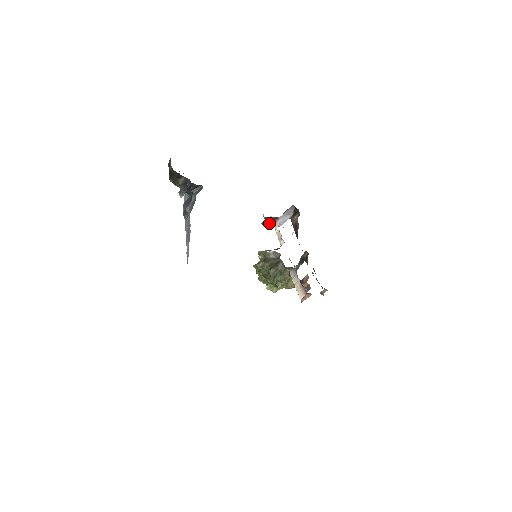
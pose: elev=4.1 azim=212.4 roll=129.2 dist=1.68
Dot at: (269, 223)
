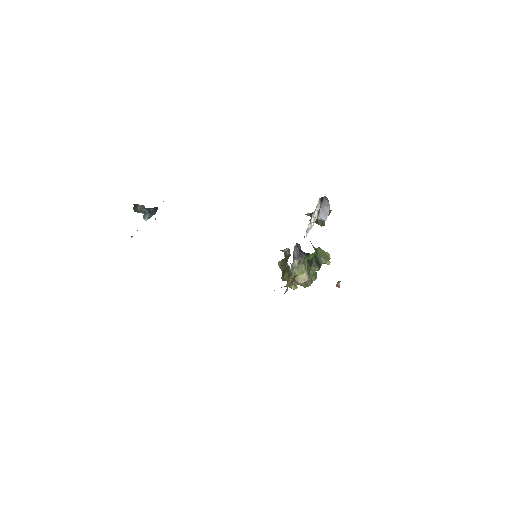
Dot at: occluded
